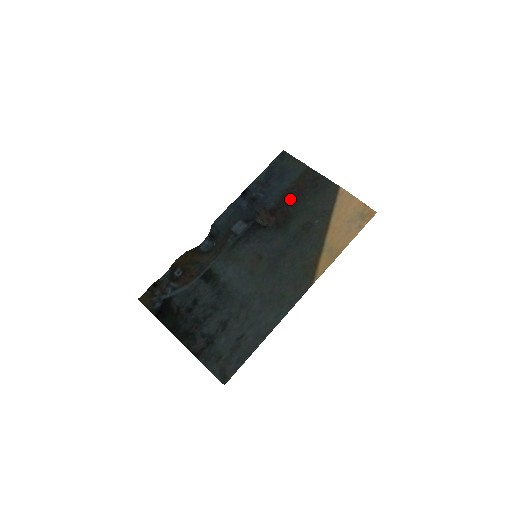
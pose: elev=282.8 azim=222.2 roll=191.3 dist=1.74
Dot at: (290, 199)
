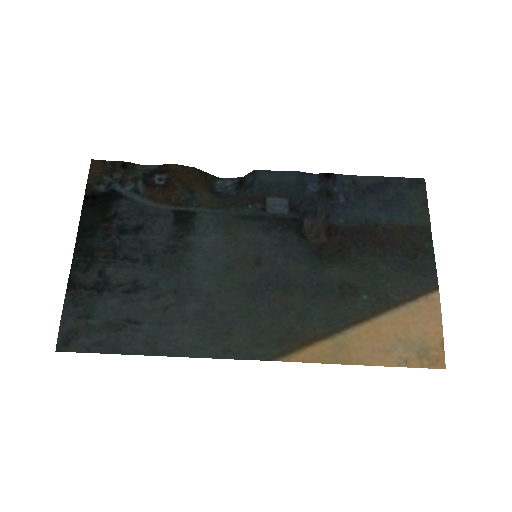
Dot at: (367, 238)
